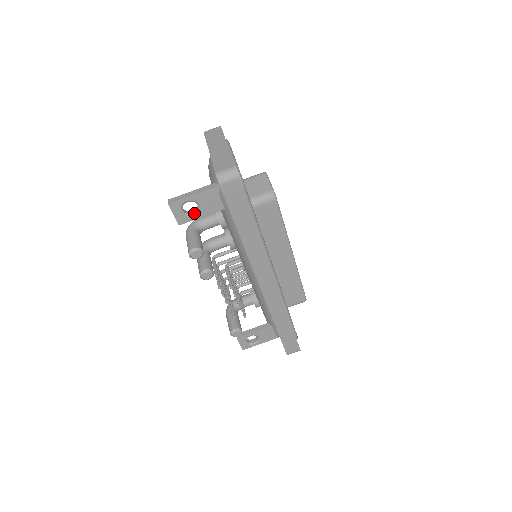
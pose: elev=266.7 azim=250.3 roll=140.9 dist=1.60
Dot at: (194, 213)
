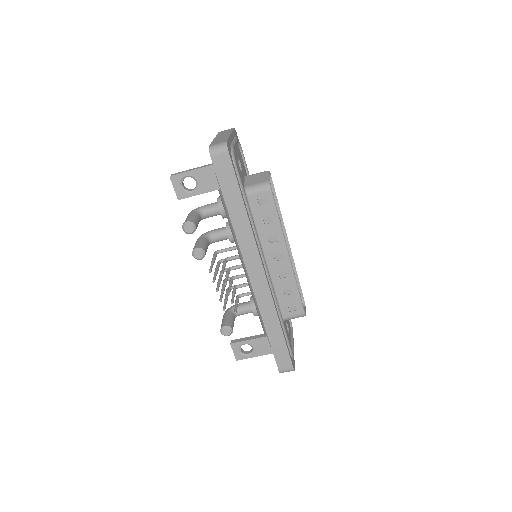
Dot at: (192, 190)
